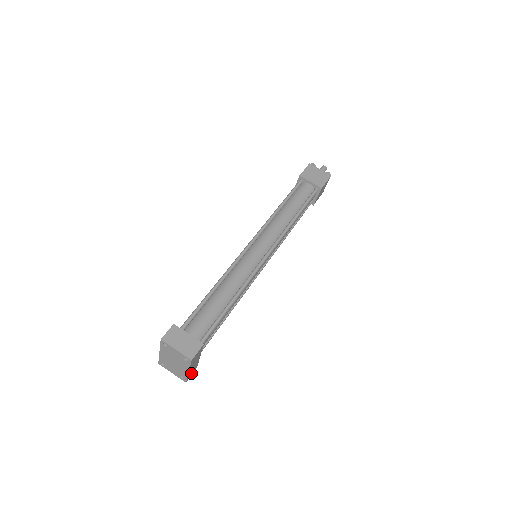
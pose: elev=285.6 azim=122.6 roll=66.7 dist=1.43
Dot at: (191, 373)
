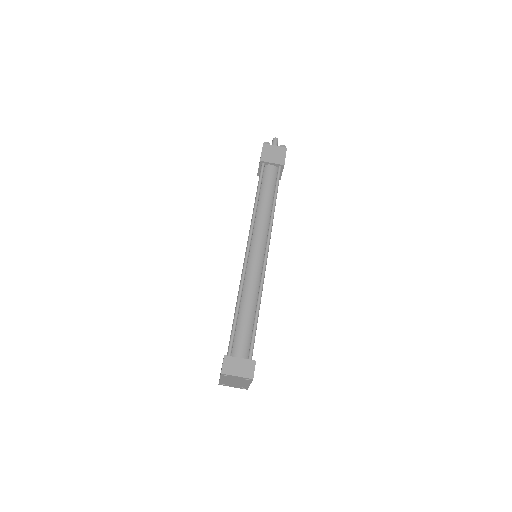
Dot at: occluded
